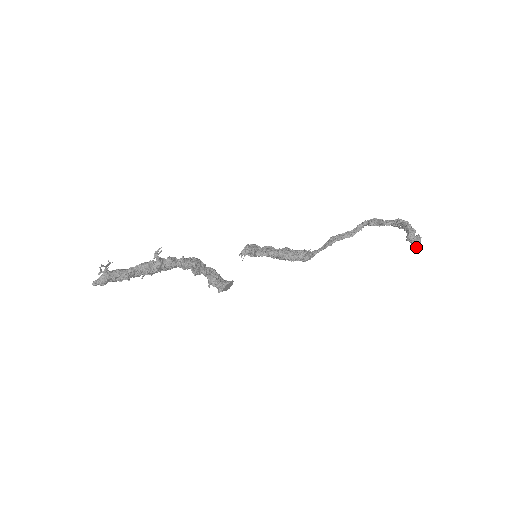
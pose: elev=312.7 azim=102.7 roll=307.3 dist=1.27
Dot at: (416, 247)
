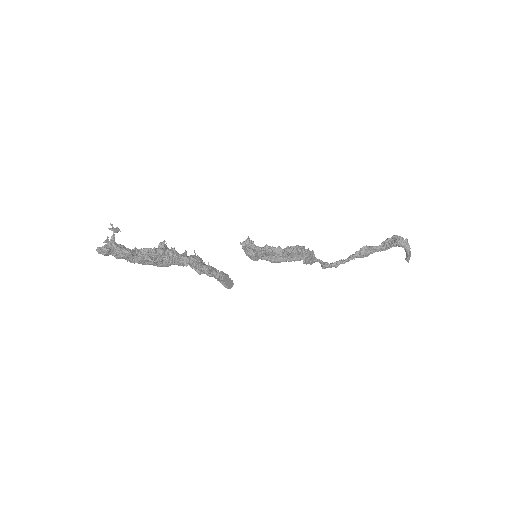
Dot at: (407, 254)
